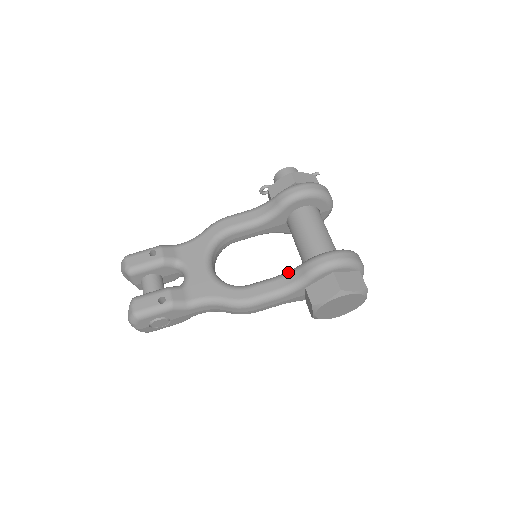
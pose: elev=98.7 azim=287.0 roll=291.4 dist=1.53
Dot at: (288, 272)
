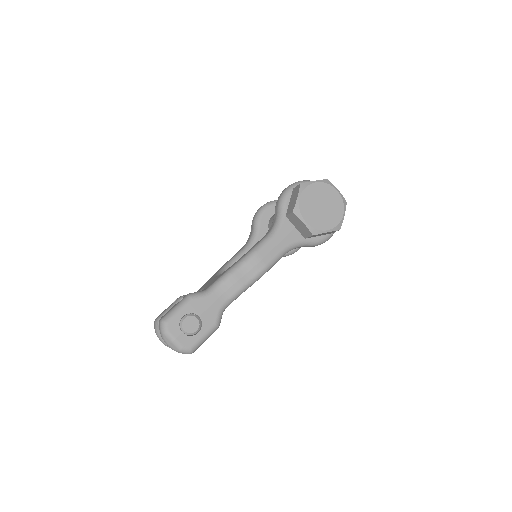
Dot at: (271, 225)
